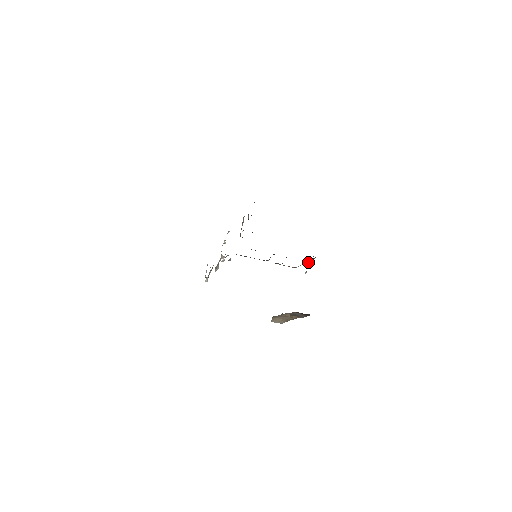
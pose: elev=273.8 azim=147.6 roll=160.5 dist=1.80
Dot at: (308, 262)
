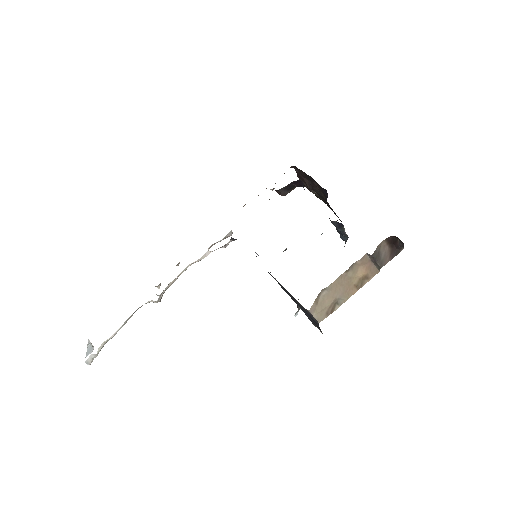
Dot at: occluded
